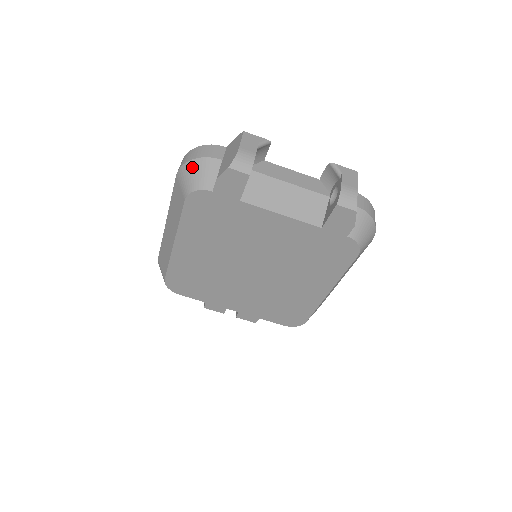
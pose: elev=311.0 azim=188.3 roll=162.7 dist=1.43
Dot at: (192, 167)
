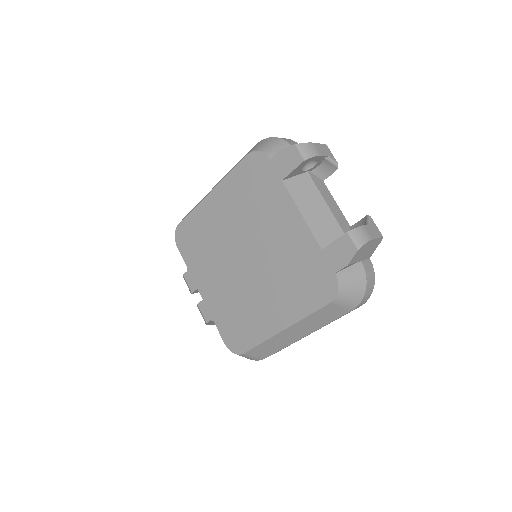
Dot at: (272, 140)
